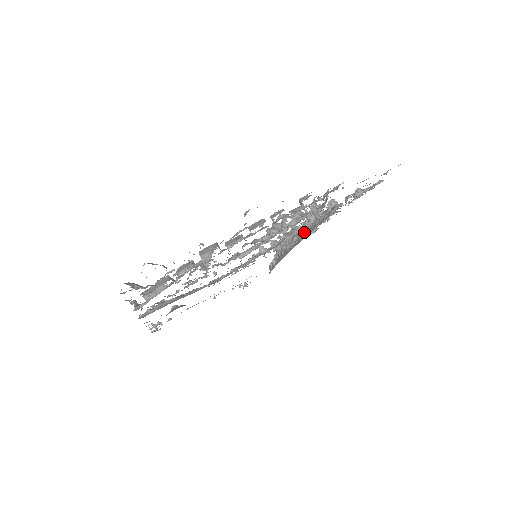
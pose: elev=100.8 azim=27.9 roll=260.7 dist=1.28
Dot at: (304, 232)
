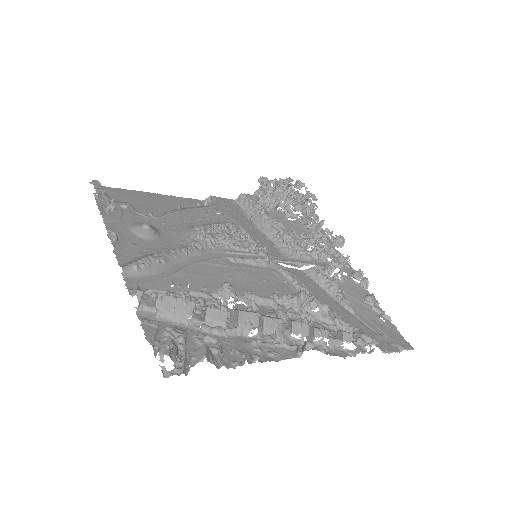
Dot at: (304, 260)
